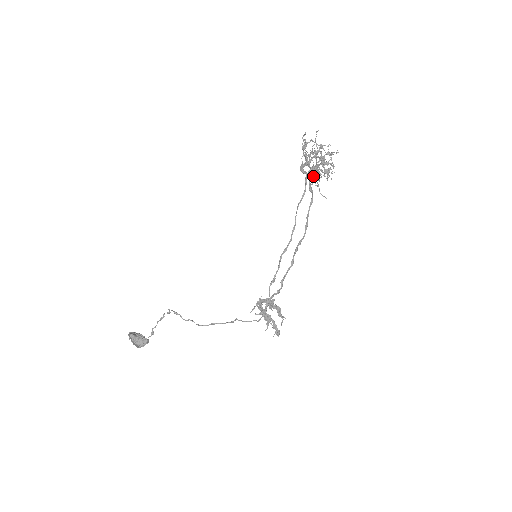
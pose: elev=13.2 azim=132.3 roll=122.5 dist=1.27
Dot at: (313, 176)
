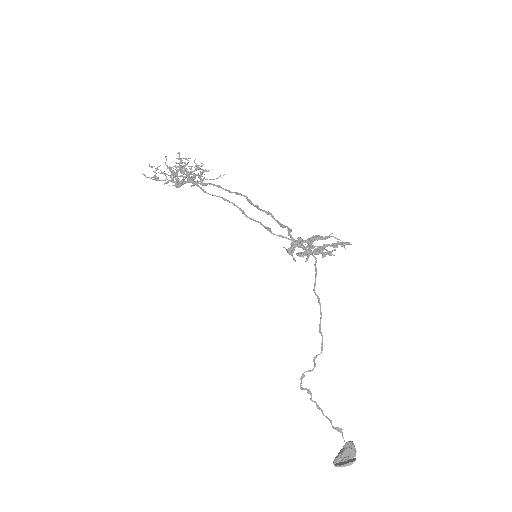
Dot at: occluded
